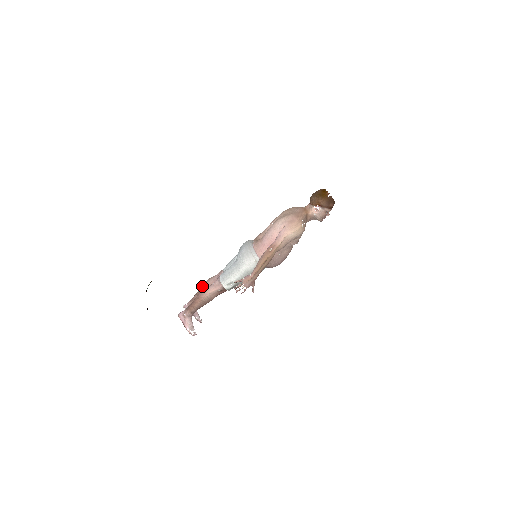
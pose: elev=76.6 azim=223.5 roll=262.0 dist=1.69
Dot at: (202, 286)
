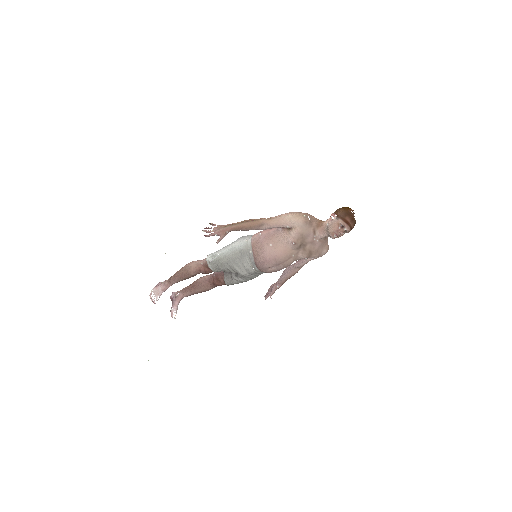
Dot at: occluded
